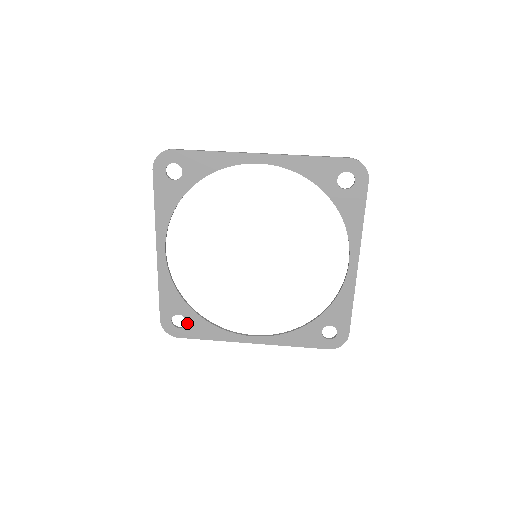
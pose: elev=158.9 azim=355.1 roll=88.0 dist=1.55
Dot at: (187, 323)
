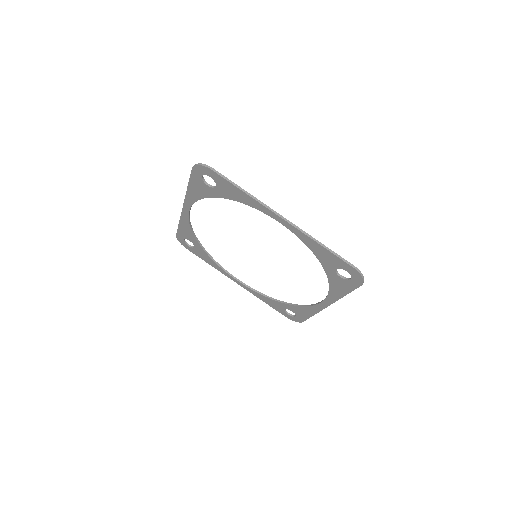
Dot at: (195, 248)
